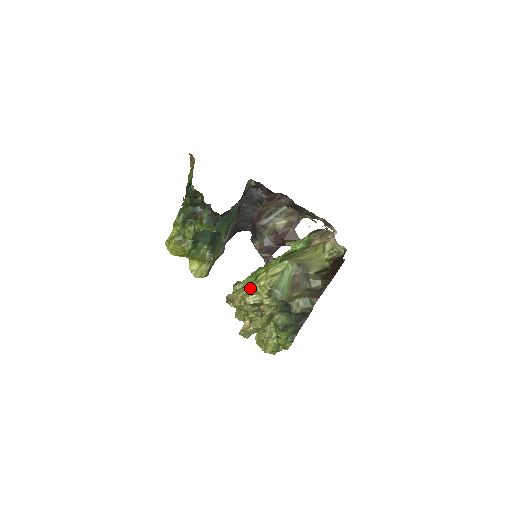
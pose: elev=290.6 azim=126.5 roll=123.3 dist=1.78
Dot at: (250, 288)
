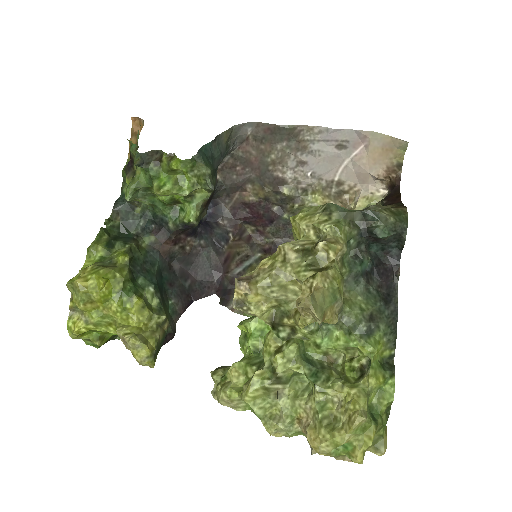
Dot at: occluded
